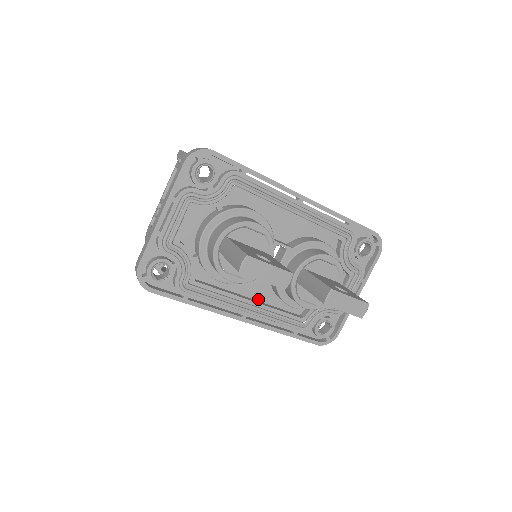
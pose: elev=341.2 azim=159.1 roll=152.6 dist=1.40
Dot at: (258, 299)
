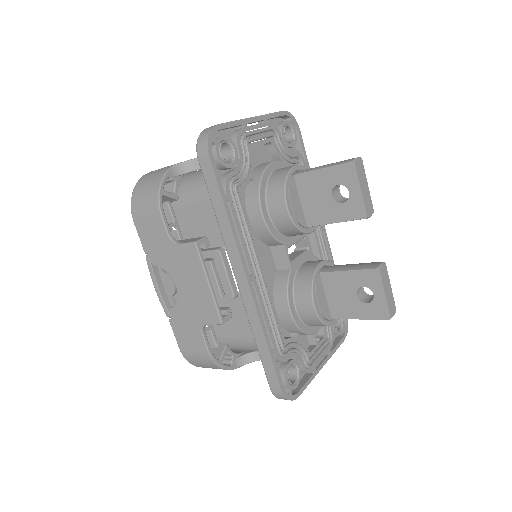
Dot at: occluded
